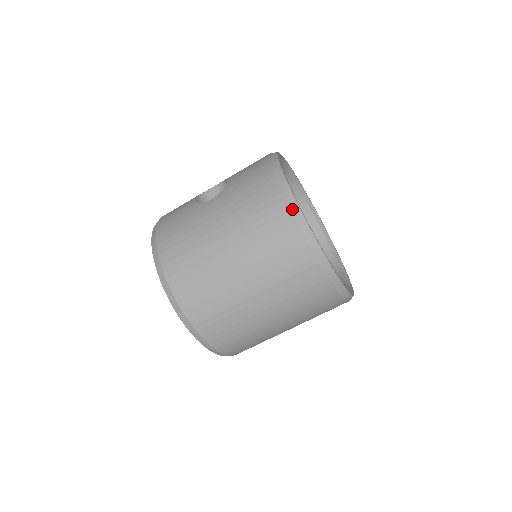
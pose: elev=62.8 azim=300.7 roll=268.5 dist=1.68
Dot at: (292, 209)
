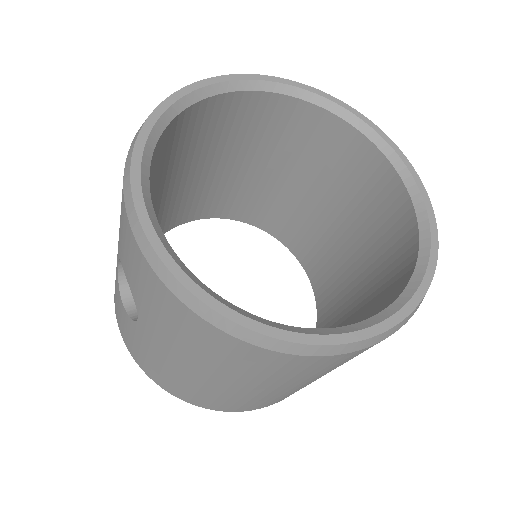
Dot at: (253, 343)
